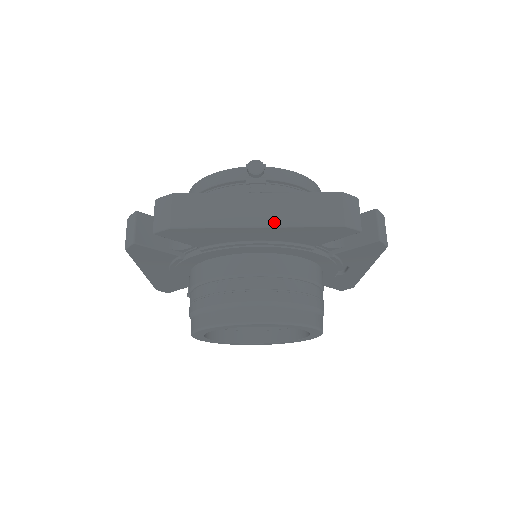
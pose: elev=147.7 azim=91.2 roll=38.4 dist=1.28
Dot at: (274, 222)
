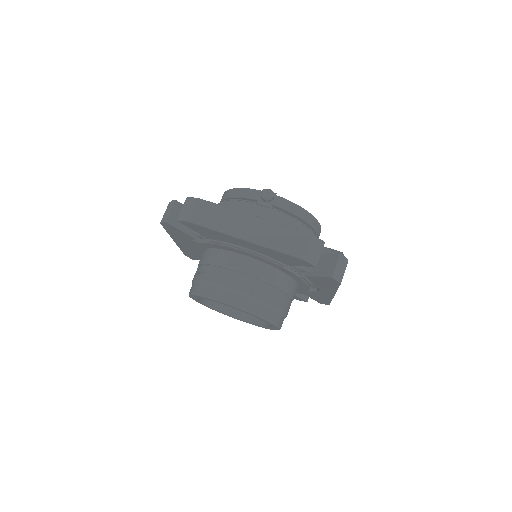
Dot at: (256, 240)
